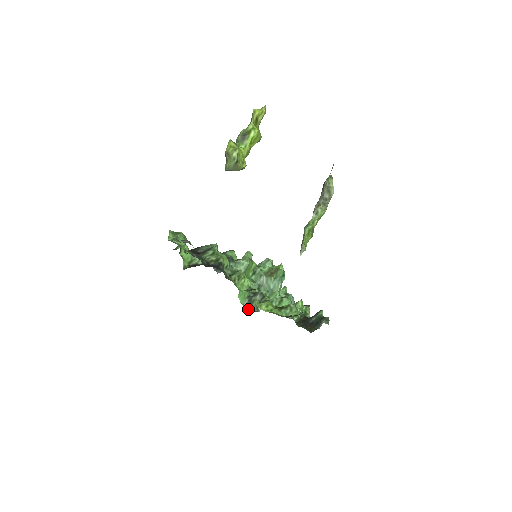
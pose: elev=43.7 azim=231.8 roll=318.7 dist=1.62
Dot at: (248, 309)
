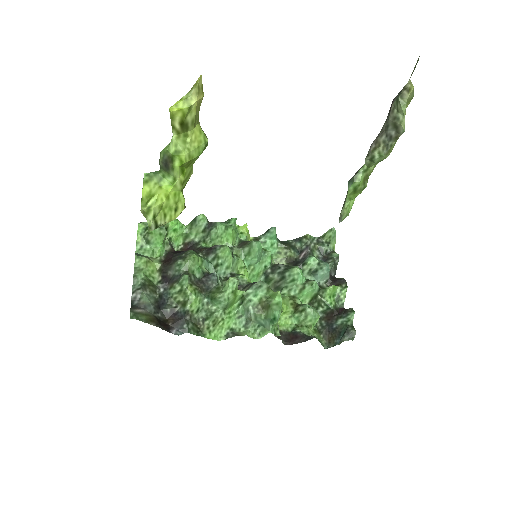
Dot at: occluded
